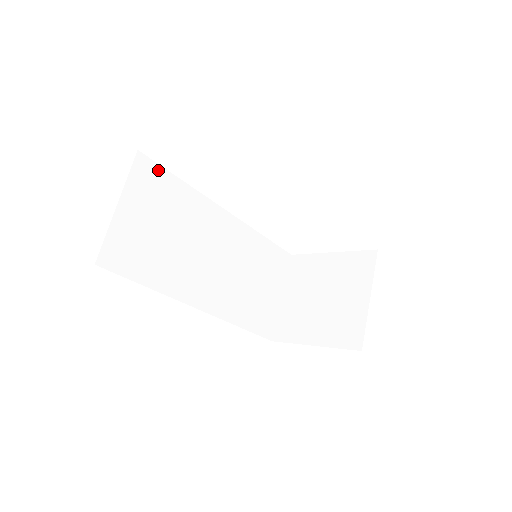
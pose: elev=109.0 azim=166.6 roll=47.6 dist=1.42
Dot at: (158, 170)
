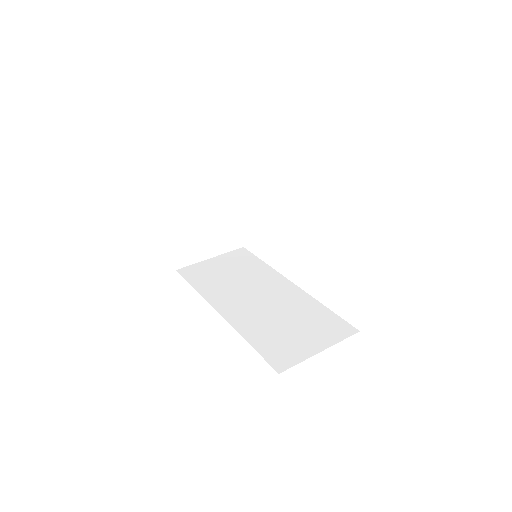
Dot at: (250, 255)
